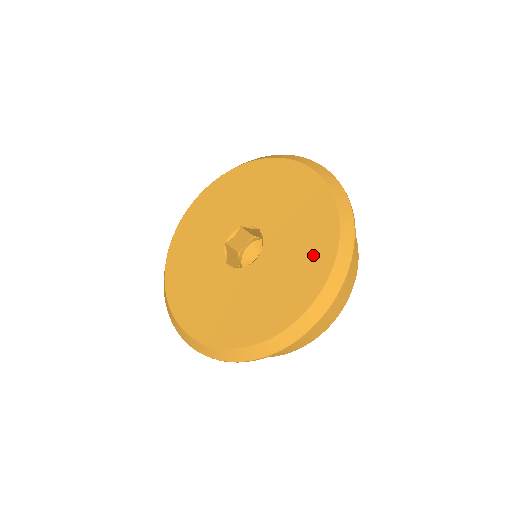
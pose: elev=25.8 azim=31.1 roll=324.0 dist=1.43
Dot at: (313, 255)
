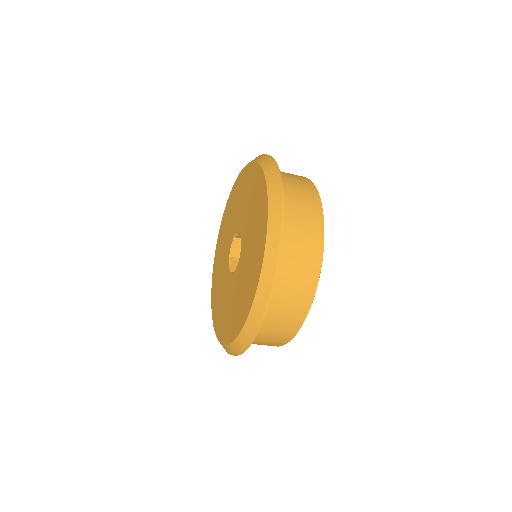
Dot at: (240, 309)
